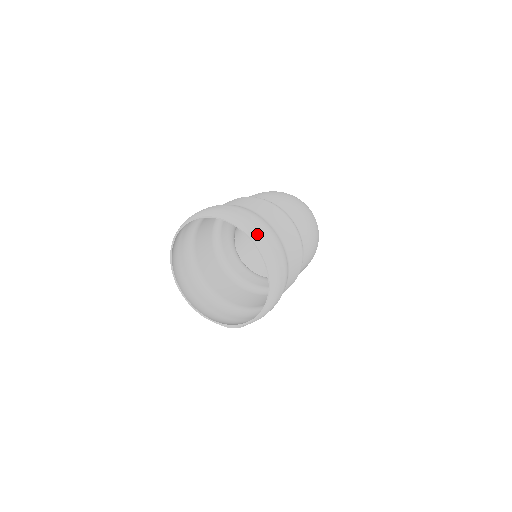
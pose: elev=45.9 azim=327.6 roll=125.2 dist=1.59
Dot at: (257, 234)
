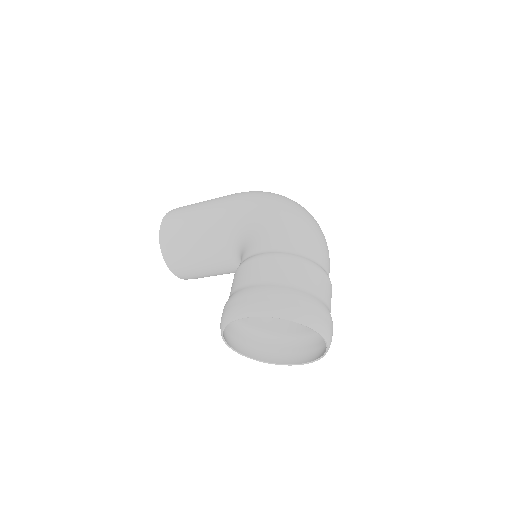
Dot at: (329, 334)
